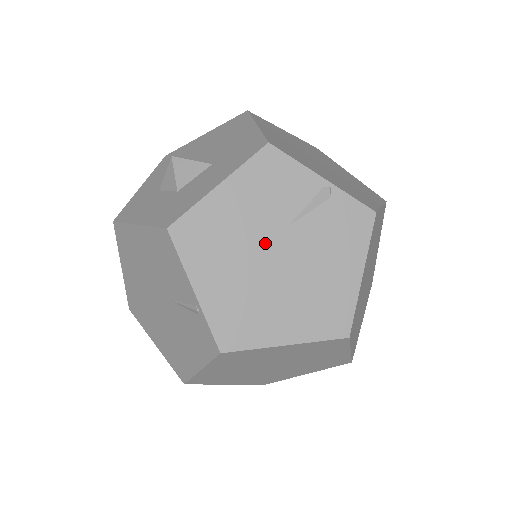
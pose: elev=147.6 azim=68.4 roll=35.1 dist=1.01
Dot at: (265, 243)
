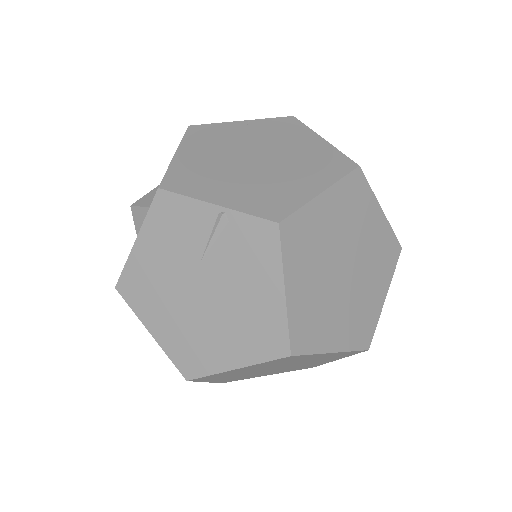
Dot at: (187, 282)
